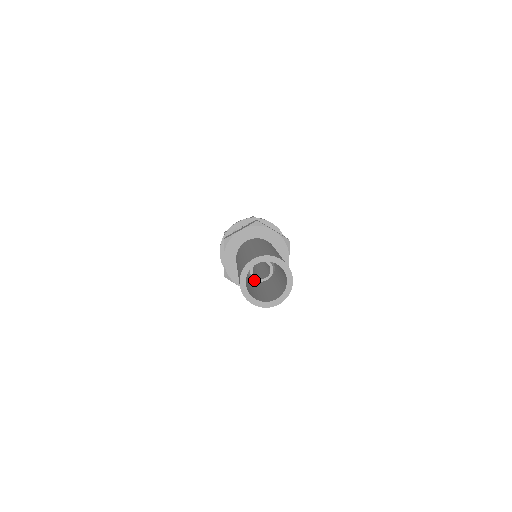
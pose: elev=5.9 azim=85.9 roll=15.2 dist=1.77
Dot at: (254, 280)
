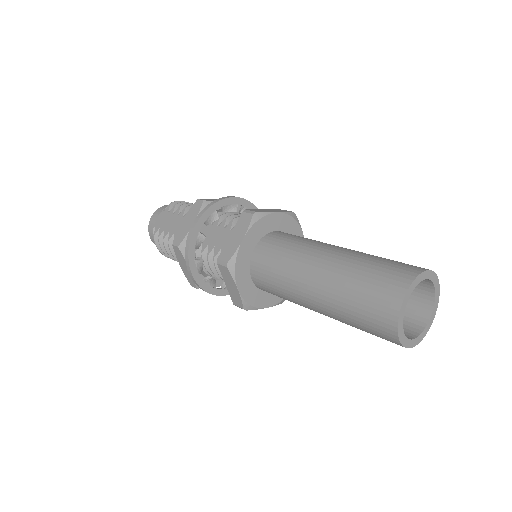
Dot at: occluded
